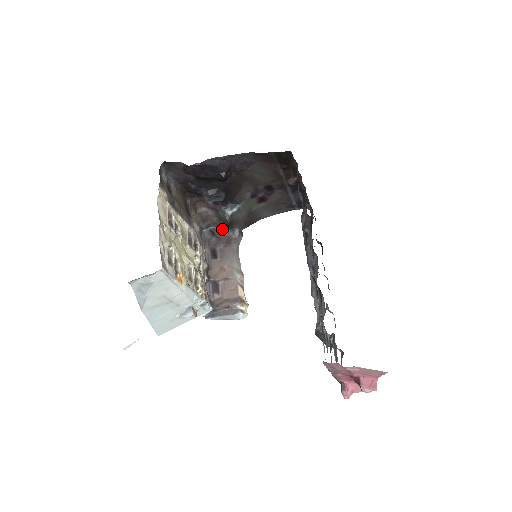
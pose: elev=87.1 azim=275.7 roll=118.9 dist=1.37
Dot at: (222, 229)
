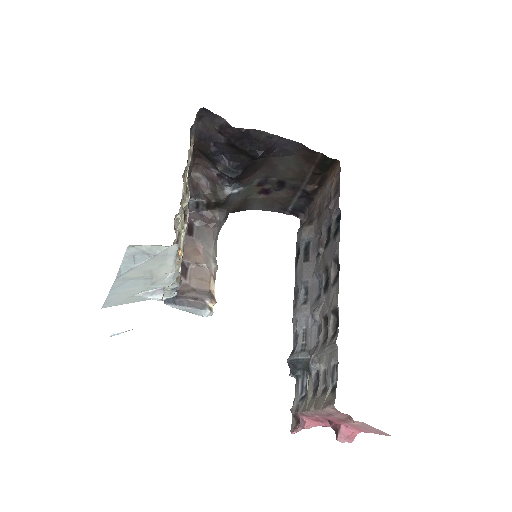
Dot at: (210, 205)
